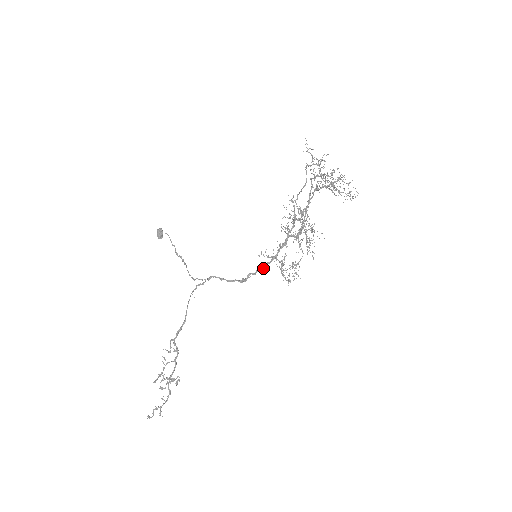
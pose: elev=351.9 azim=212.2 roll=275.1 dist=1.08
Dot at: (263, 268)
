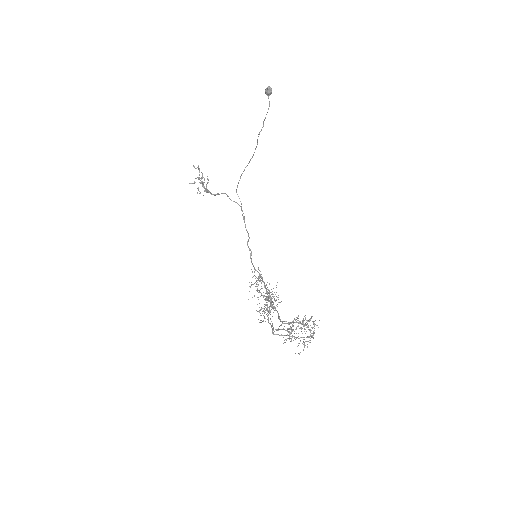
Dot at: (252, 264)
